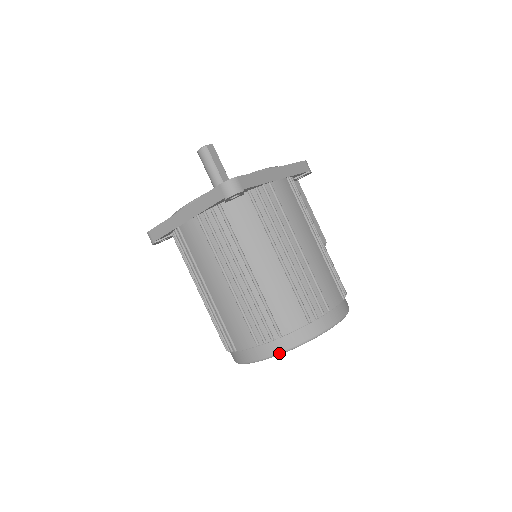
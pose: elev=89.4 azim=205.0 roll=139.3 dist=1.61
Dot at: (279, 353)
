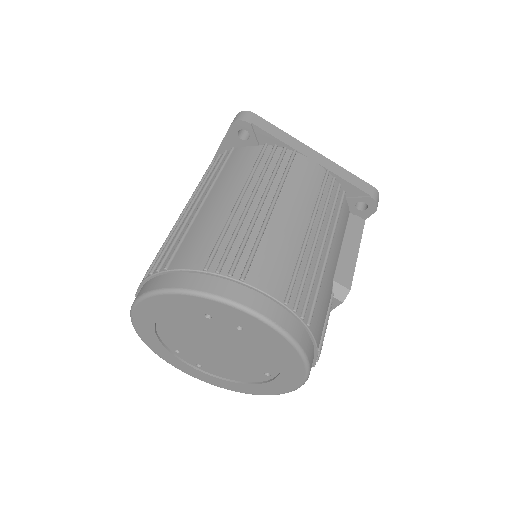
Dot at: (150, 291)
